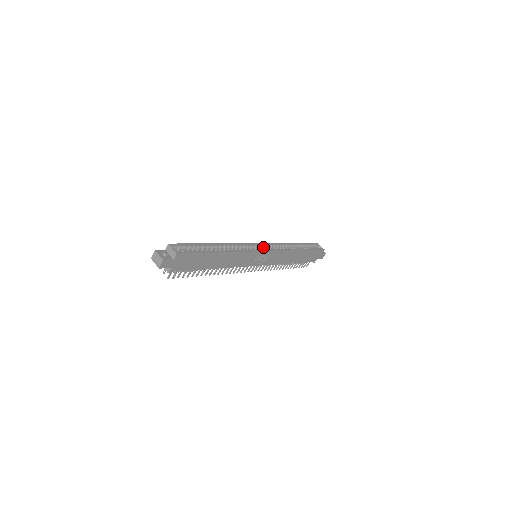
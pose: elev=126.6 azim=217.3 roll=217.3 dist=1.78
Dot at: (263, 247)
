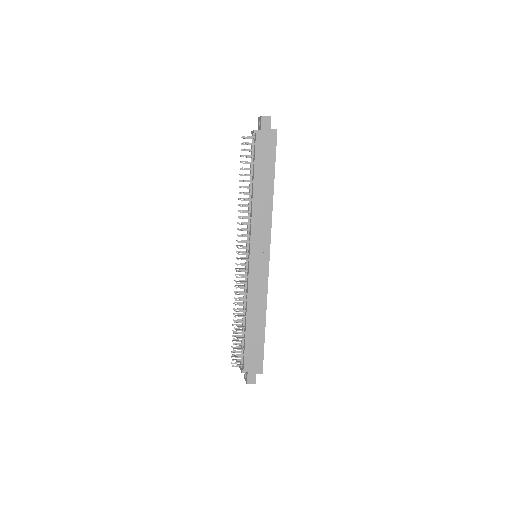
Dot at: occluded
